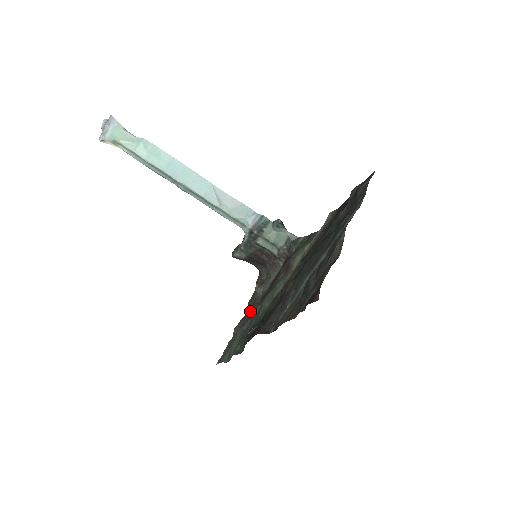
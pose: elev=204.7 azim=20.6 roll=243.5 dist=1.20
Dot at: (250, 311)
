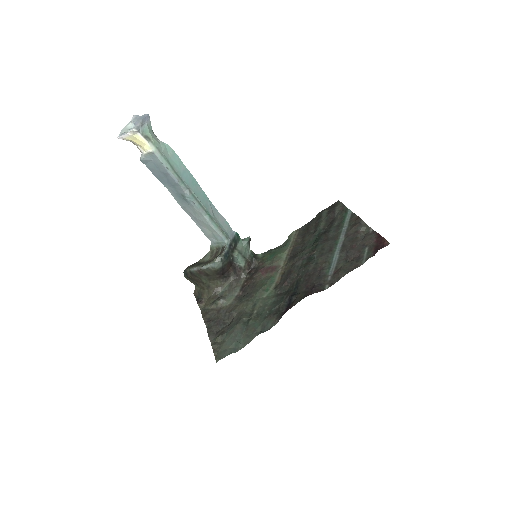
Dot at: (235, 311)
